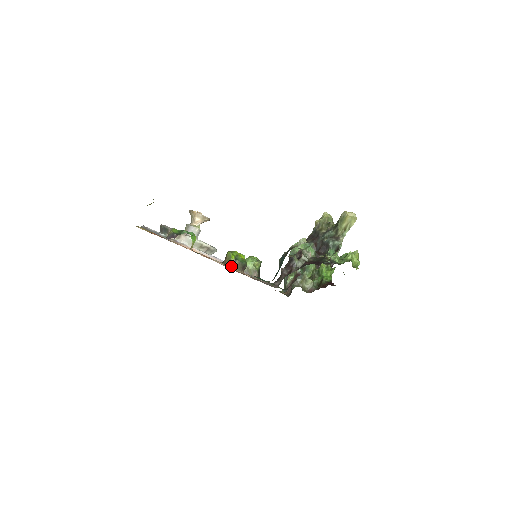
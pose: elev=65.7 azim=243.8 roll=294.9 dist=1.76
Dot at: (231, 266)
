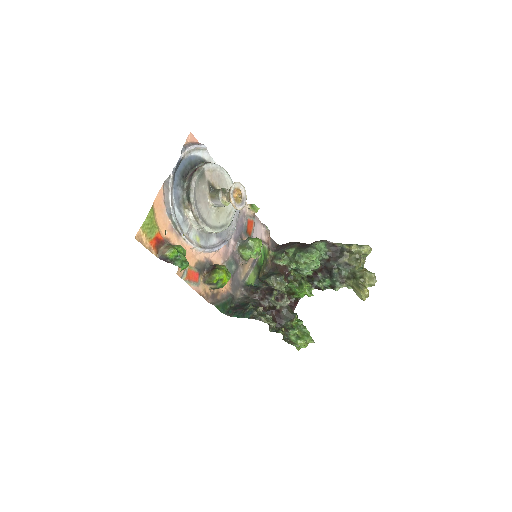
Dot at: (208, 283)
